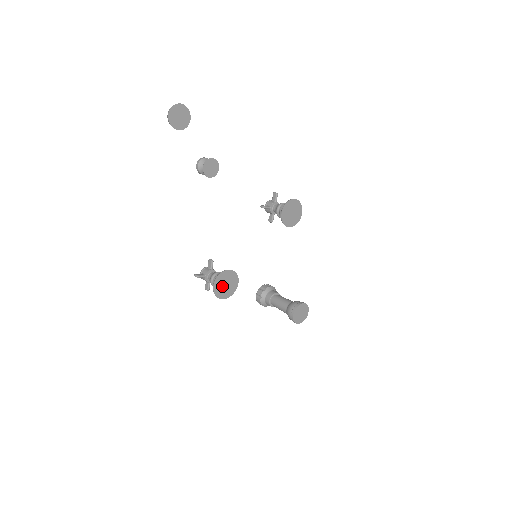
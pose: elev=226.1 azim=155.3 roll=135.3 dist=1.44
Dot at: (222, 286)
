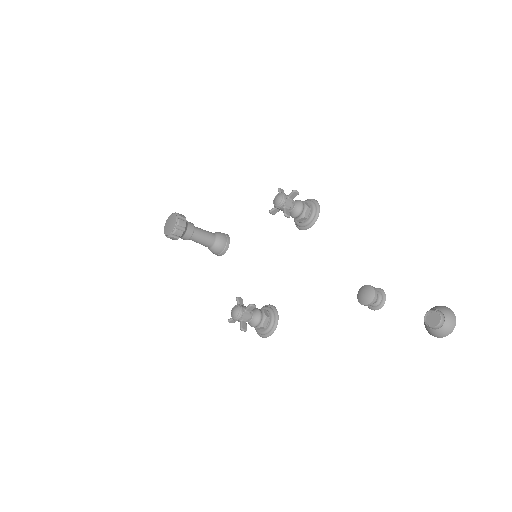
Dot at: occluded
